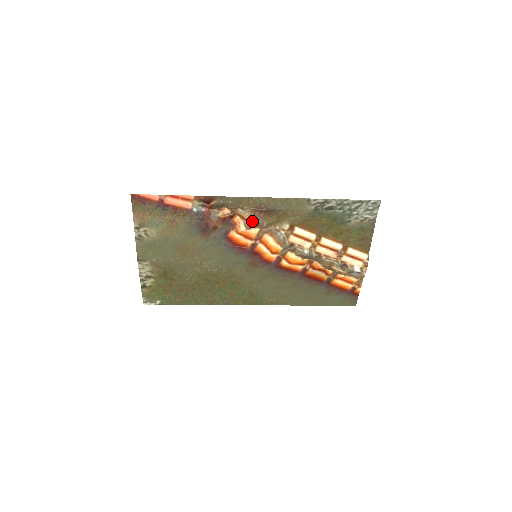
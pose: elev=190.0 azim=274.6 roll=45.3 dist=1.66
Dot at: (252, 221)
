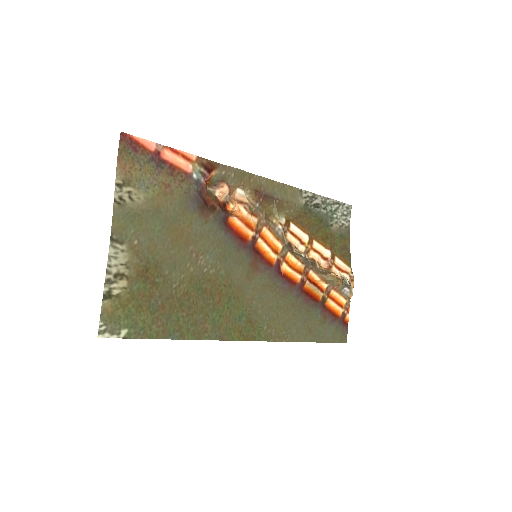
Dot at: (253, 205)
